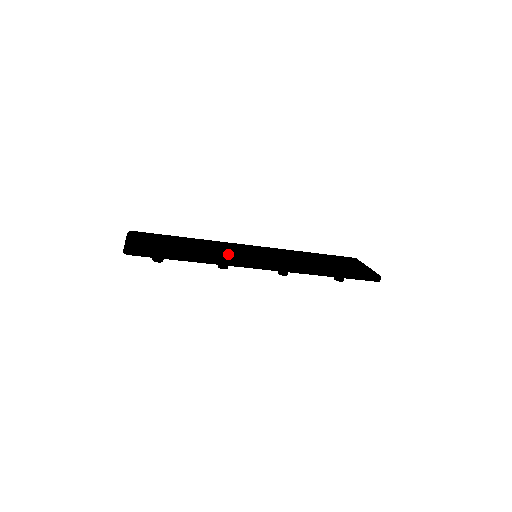
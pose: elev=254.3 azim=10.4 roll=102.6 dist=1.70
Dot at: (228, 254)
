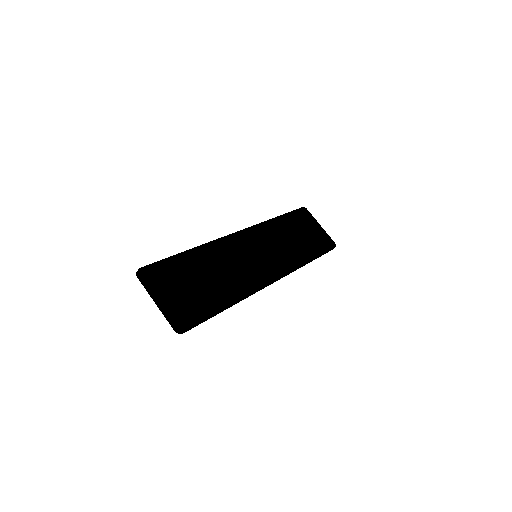
Dot at: (247, 277)
